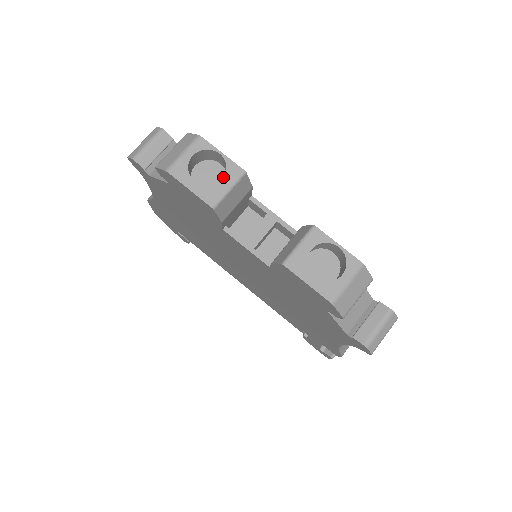
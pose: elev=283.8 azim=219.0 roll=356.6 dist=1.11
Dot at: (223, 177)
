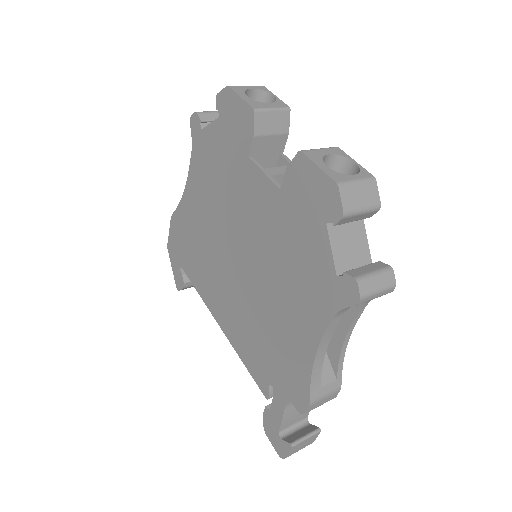
Dot at: (271, 103)
